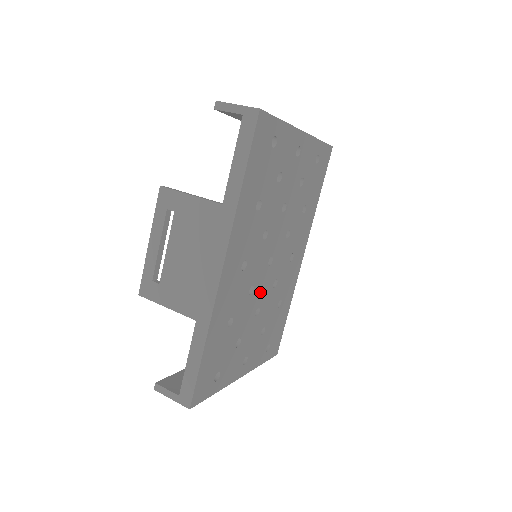
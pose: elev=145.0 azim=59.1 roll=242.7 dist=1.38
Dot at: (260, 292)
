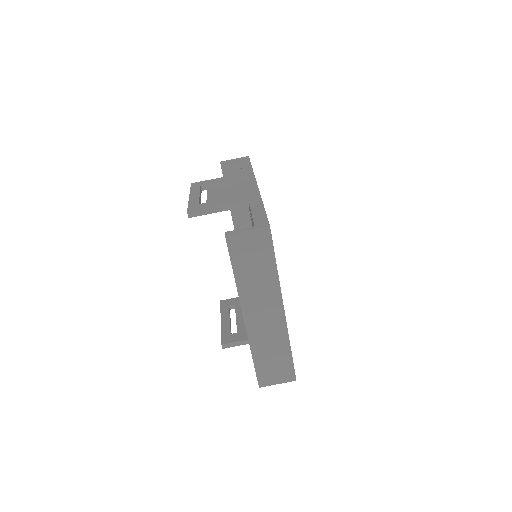
Dot at: occluded
